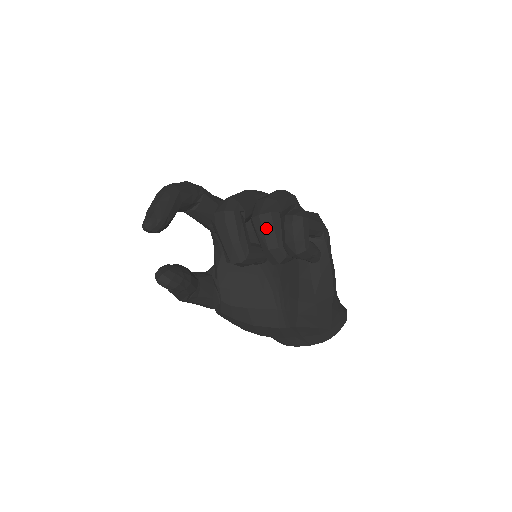
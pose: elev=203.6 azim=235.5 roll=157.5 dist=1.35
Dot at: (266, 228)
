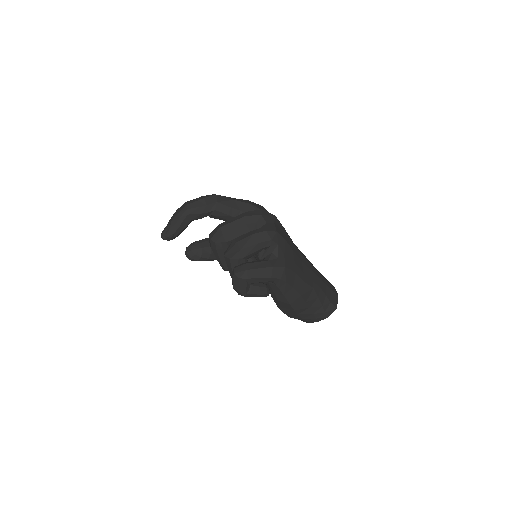
Dot at: (228, 266)
